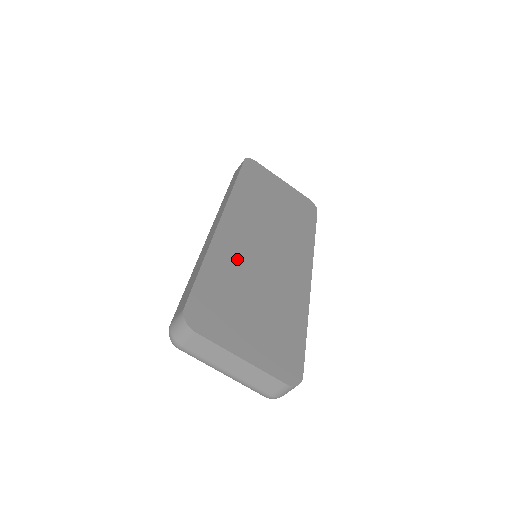
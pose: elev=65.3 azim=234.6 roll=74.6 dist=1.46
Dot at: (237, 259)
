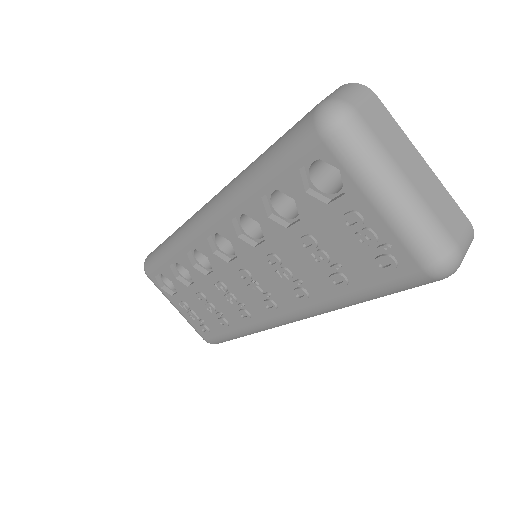
Dot at: occluded
